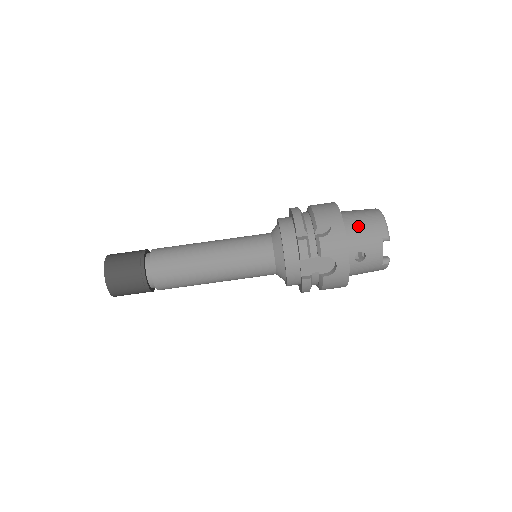
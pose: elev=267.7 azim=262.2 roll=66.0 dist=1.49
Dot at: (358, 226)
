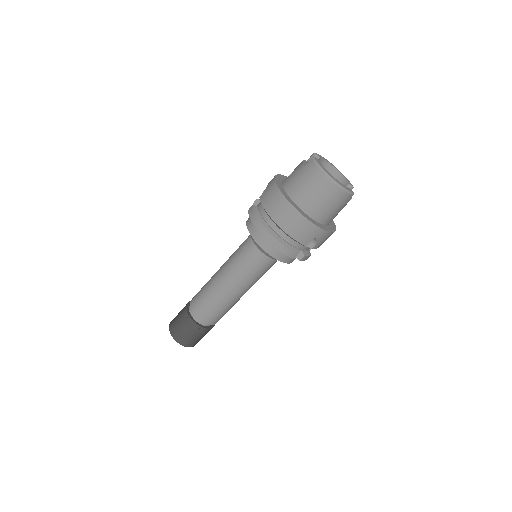
Dot at: (328, 212)
